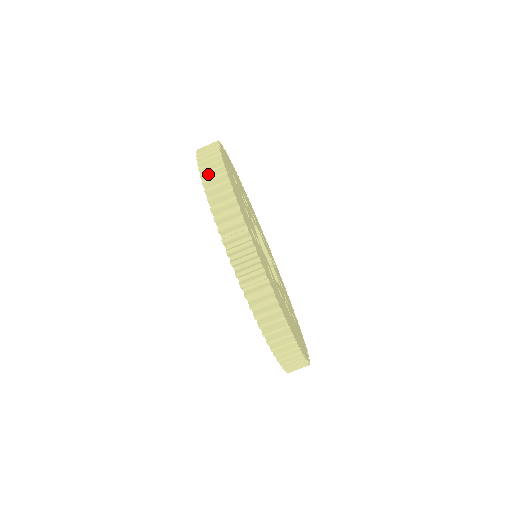
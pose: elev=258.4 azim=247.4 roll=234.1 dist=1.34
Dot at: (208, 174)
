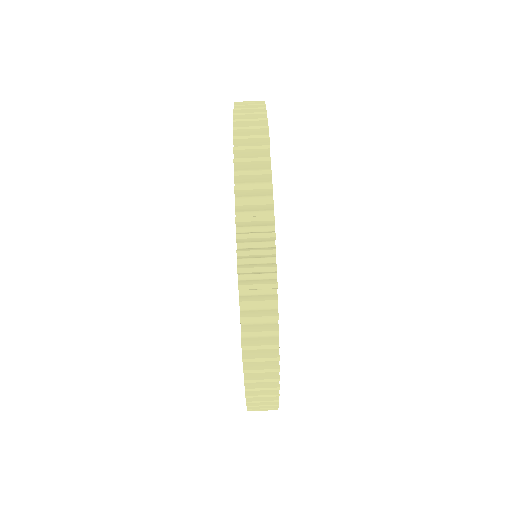
Dot at: occluded
